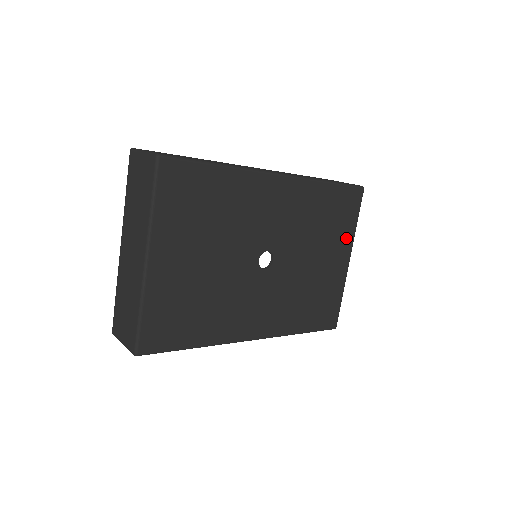
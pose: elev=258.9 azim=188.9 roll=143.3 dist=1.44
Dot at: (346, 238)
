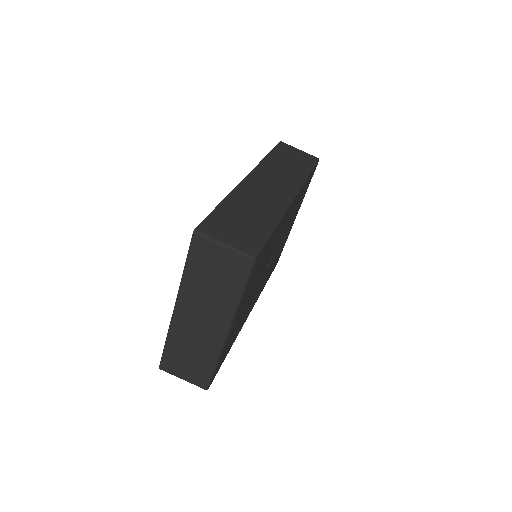
Dot at: occluded
